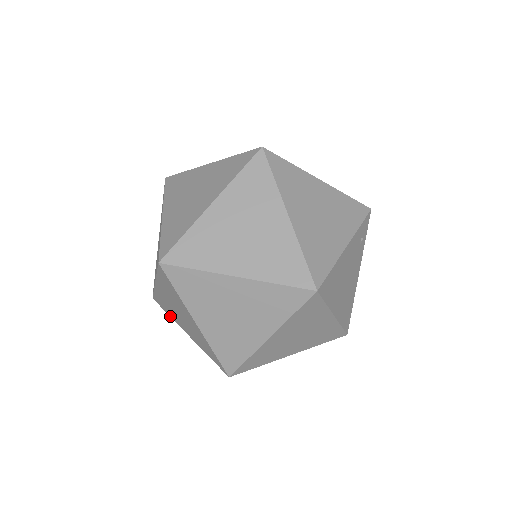
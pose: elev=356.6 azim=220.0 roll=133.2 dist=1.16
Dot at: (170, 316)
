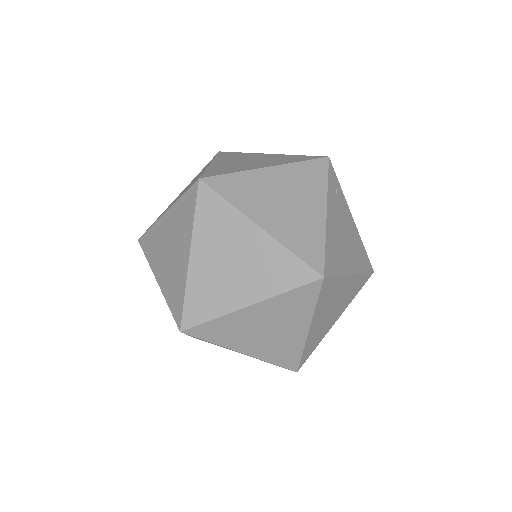
Dot at: occluded
